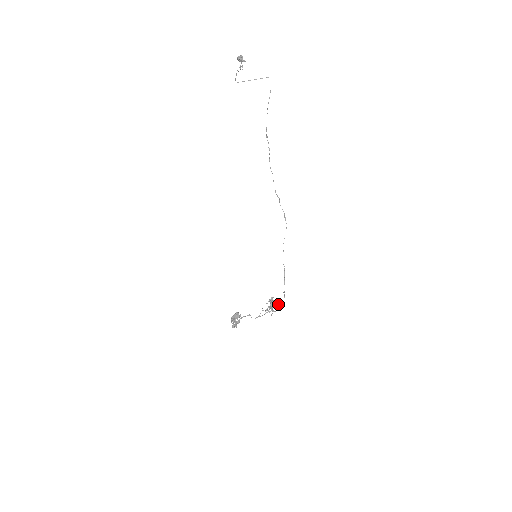
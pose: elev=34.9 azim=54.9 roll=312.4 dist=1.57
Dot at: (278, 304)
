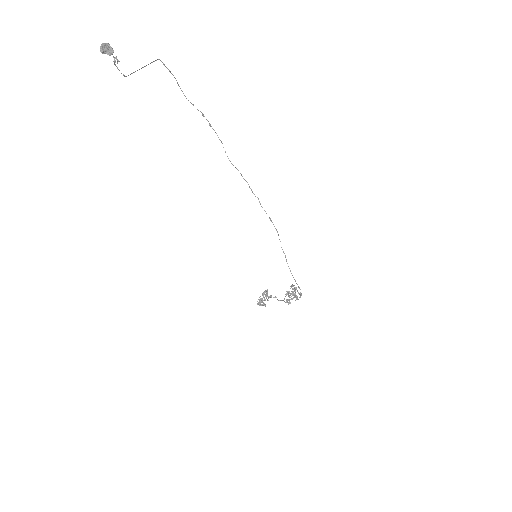
Dot at: (296, 296)
